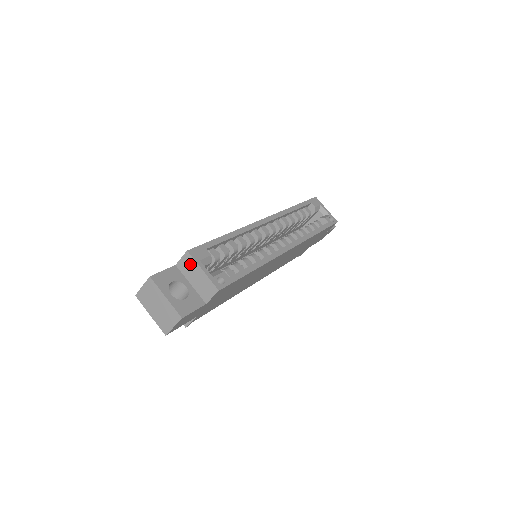
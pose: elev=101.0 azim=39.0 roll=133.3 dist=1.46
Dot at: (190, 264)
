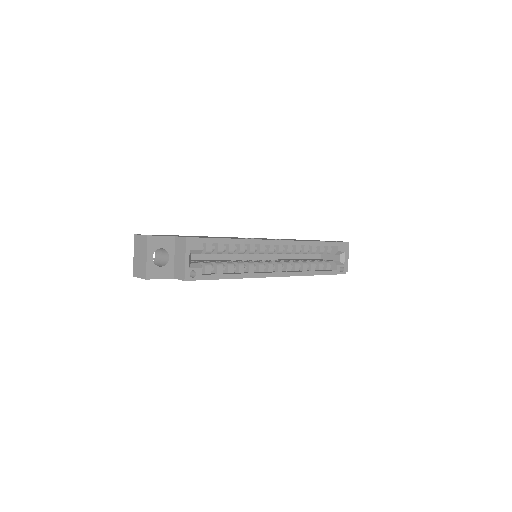
Dot at: (182, 246)
